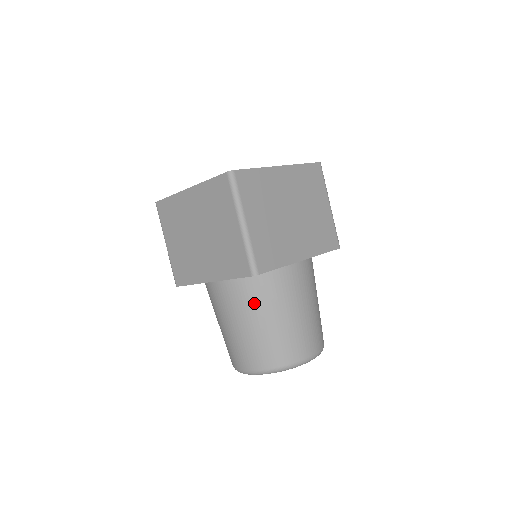
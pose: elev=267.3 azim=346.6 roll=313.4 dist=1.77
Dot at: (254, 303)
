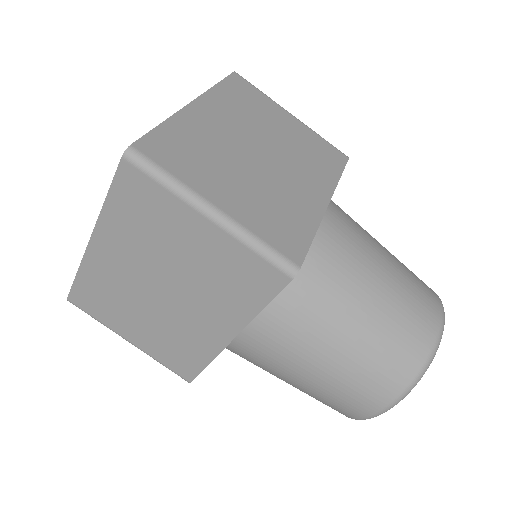
Dot at: (317, 315)
